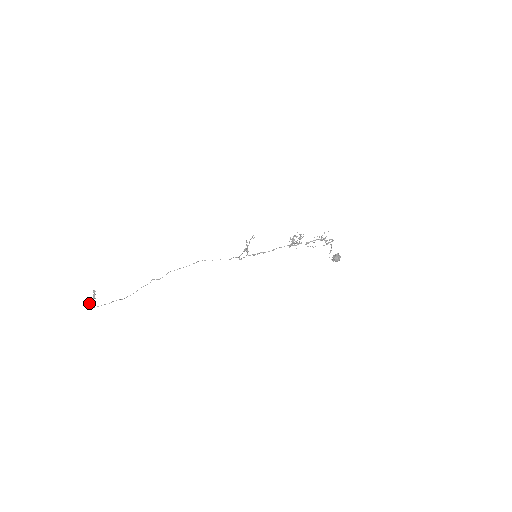
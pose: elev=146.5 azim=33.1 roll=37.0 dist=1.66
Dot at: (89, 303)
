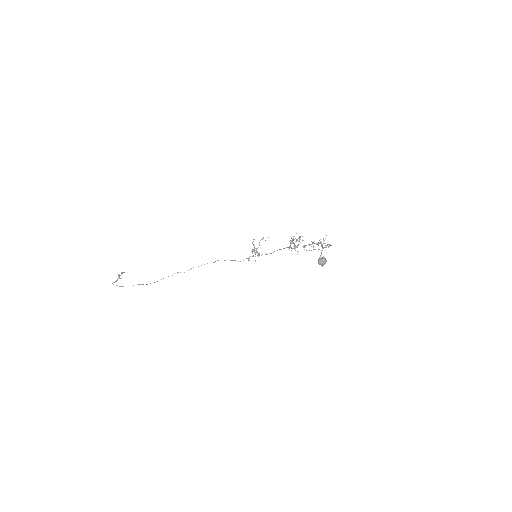
Dot at: occluded
